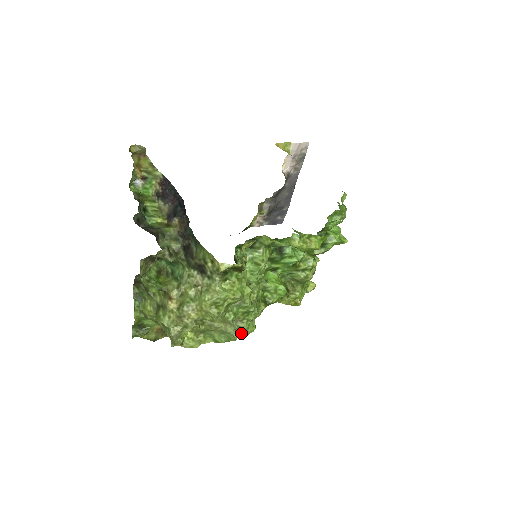
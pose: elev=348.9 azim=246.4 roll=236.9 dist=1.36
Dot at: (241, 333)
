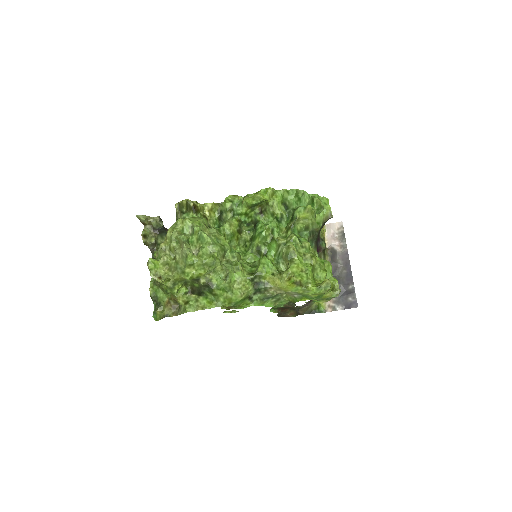
Dot at: (199, 260)
